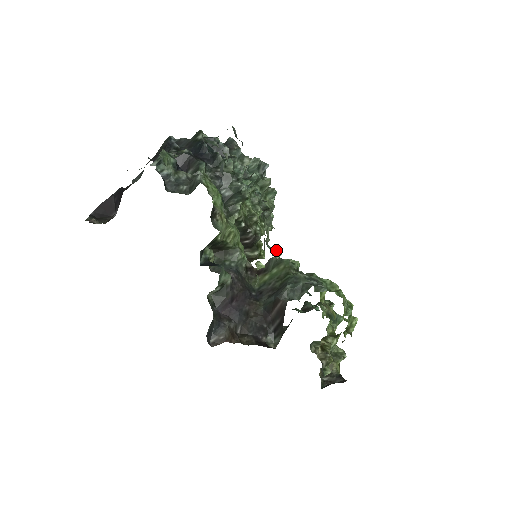
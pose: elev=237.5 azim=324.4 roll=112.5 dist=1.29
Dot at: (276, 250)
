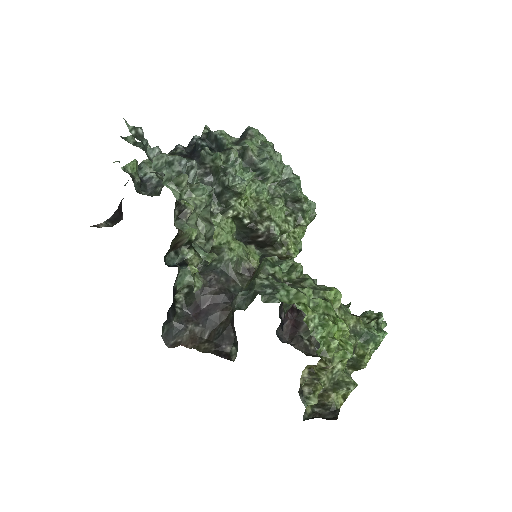
Dot at: occluded
